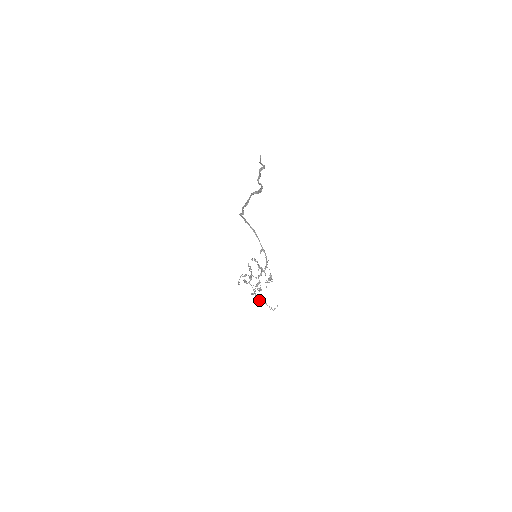
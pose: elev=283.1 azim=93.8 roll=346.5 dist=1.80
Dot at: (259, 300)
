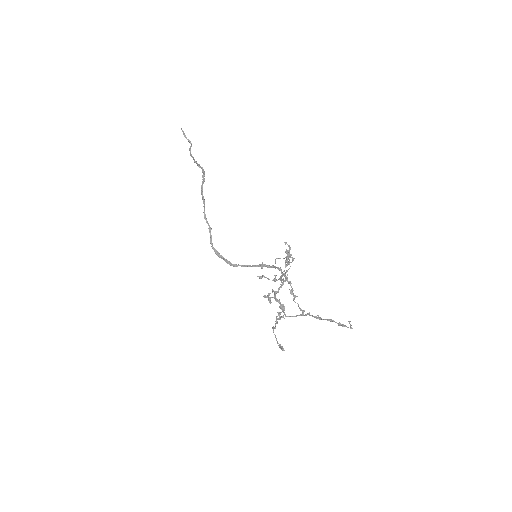
Dot at: (316, 318)
